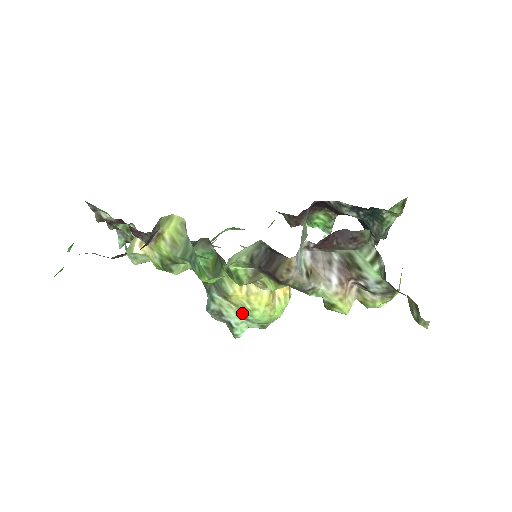
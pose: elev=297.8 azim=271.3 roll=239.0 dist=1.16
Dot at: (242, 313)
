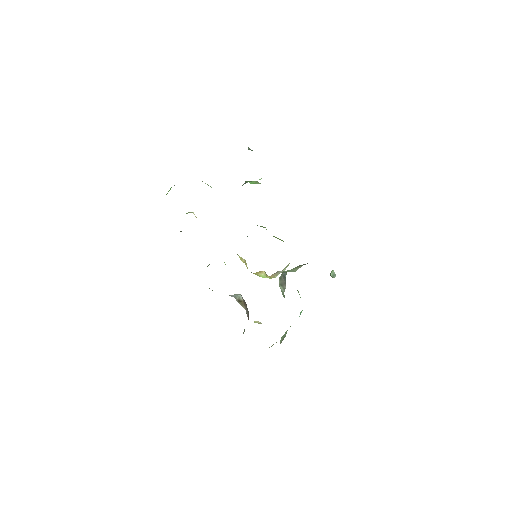
Dot at: occluded
